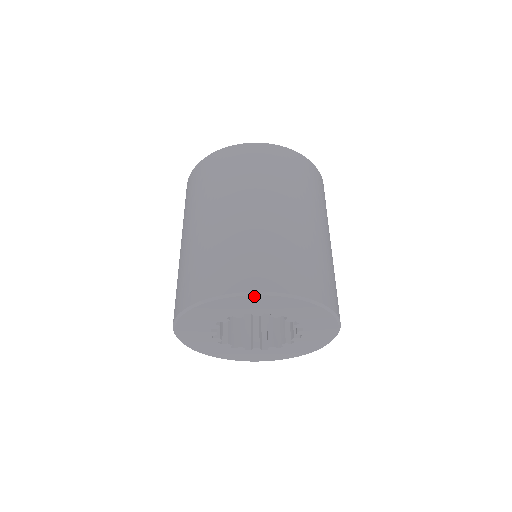
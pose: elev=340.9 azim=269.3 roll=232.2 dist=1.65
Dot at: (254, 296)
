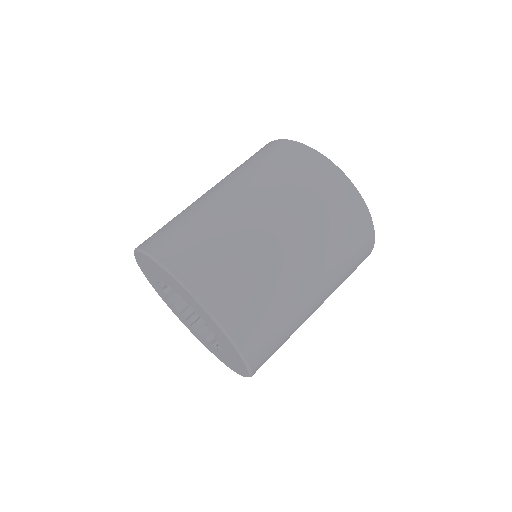
Dot at: (156, 263)
